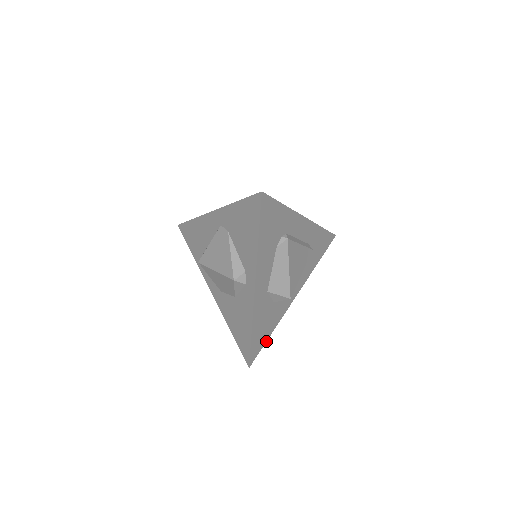
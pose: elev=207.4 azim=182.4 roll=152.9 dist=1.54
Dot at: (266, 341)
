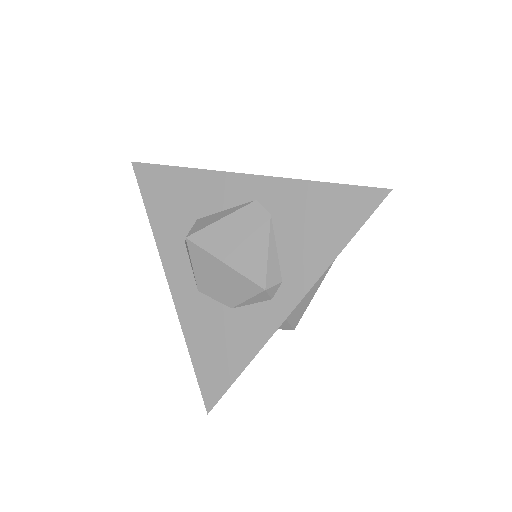
Dot at: occluded
